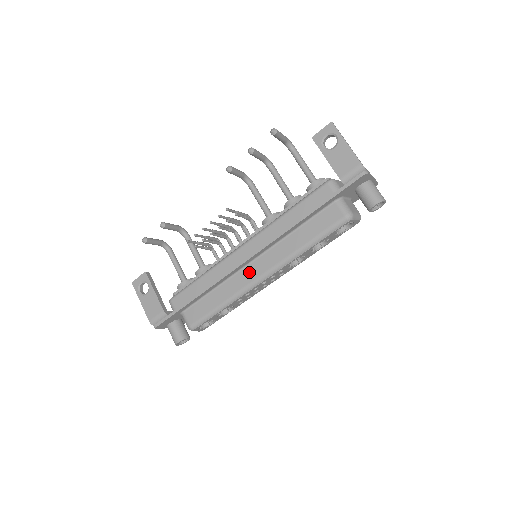
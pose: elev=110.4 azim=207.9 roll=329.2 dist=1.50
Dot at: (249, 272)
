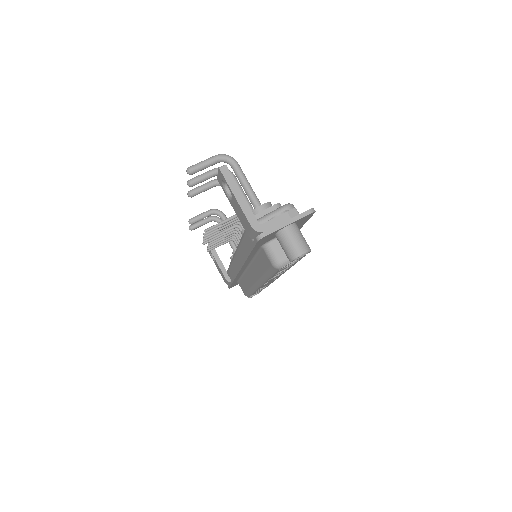
Dot at: (249, 276)
